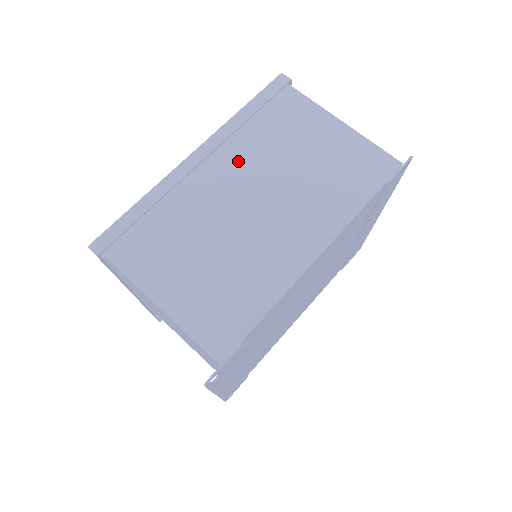
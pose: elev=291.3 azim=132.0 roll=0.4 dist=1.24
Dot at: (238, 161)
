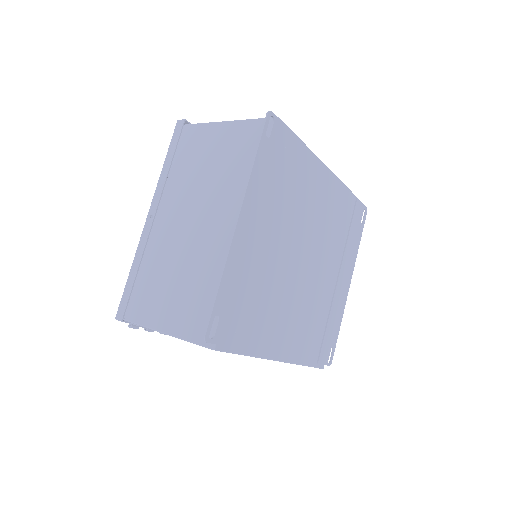
Dot at: occluded
